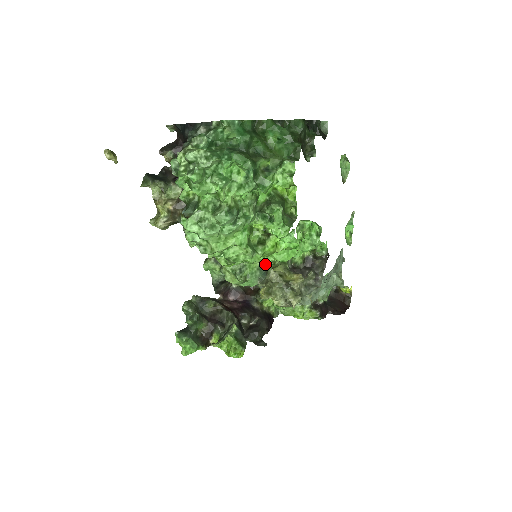
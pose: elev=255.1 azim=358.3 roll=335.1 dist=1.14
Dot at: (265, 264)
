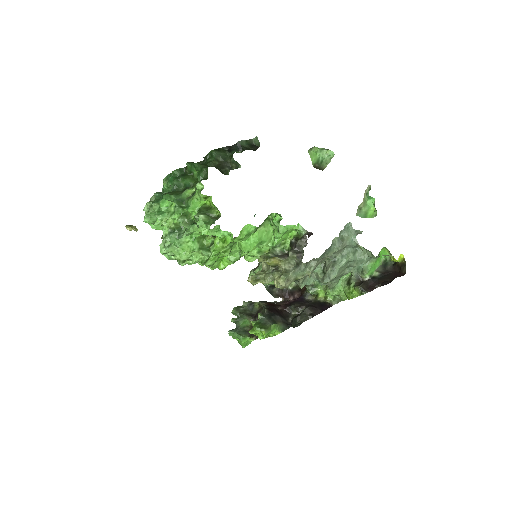
Dot at: occluded
